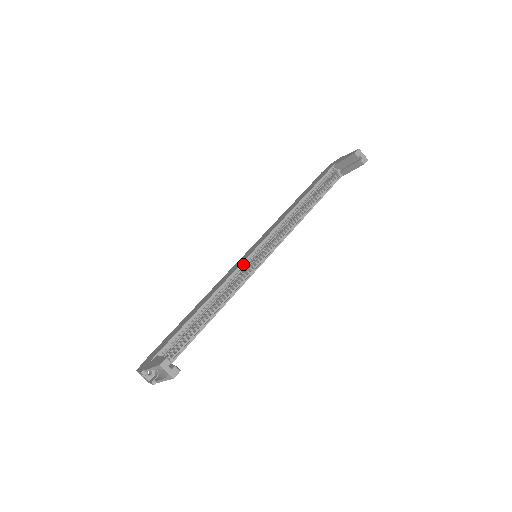
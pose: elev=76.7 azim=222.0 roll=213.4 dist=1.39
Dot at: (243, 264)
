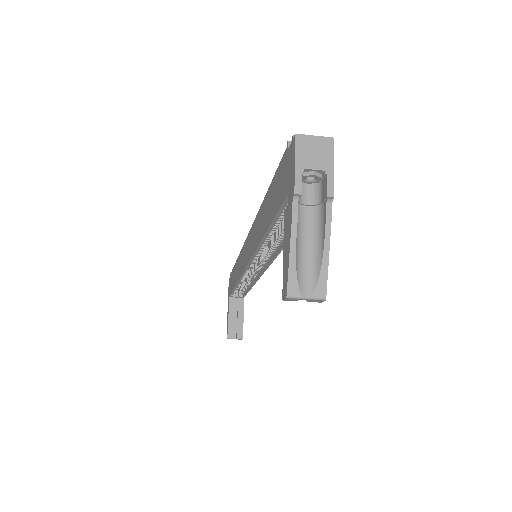
Dot at: occluded
